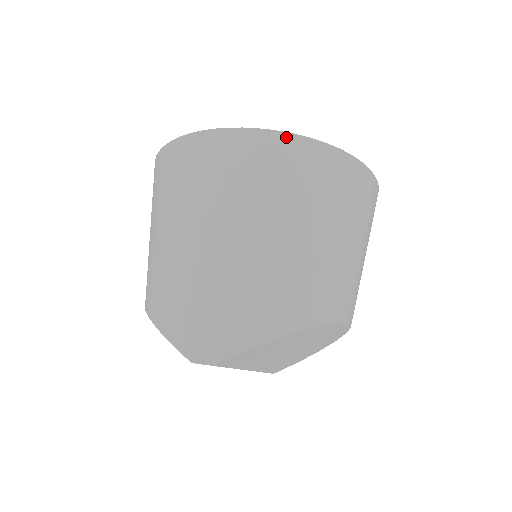
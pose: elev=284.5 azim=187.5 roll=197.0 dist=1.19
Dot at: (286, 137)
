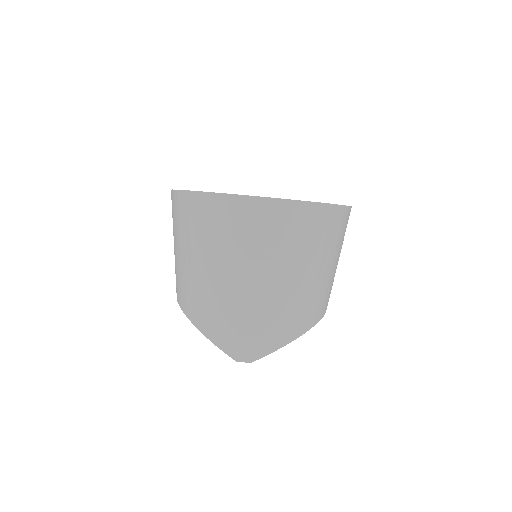
Dot at: (303, 205)
